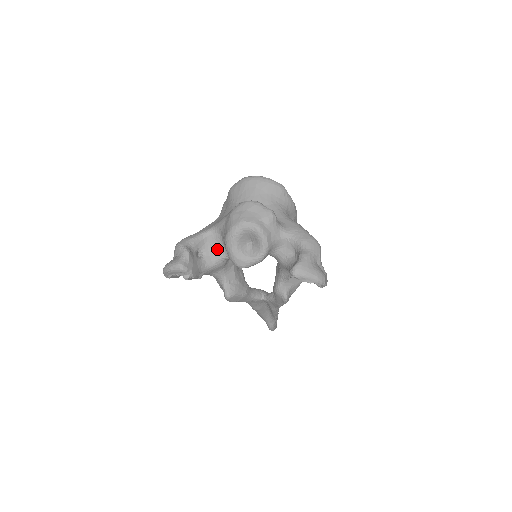
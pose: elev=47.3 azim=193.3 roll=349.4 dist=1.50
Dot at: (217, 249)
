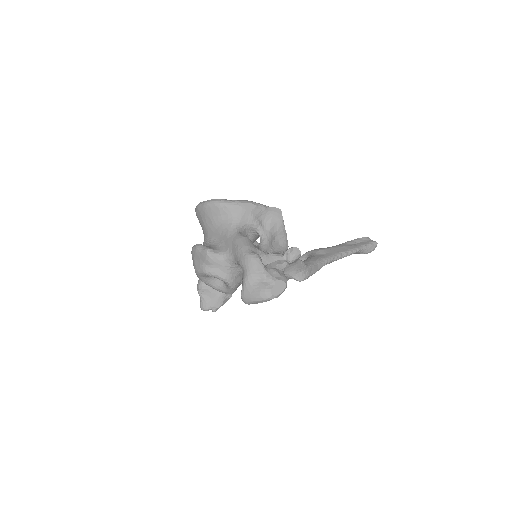
Dot at: occluded
